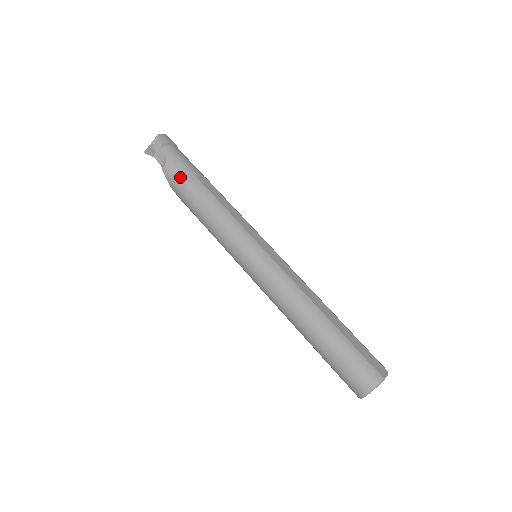
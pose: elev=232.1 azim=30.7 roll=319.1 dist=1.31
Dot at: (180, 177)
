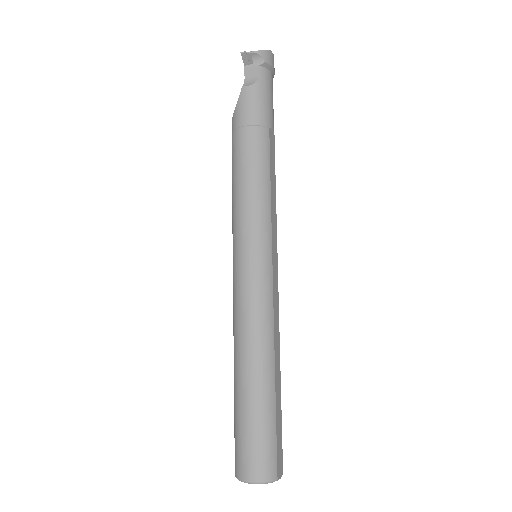
Dot at: (255, 112)
